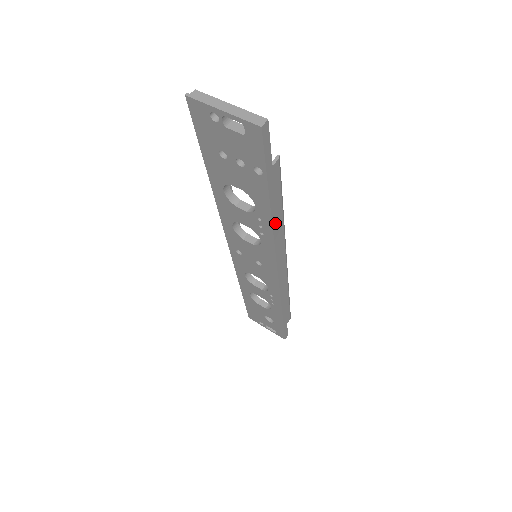
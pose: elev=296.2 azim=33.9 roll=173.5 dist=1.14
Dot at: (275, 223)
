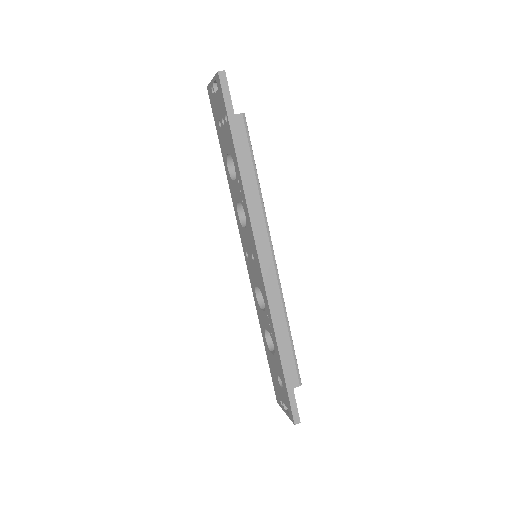
Dot at: (246, 181)
